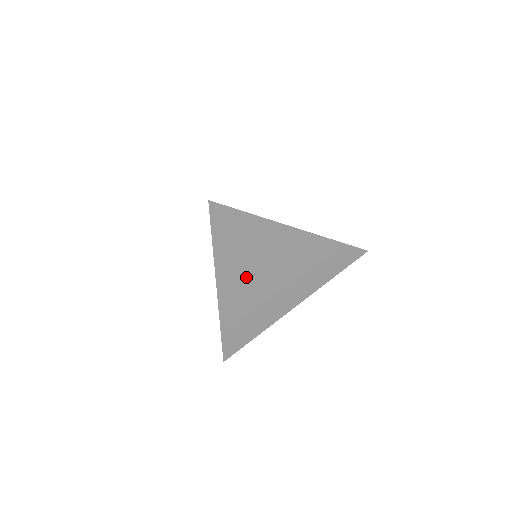
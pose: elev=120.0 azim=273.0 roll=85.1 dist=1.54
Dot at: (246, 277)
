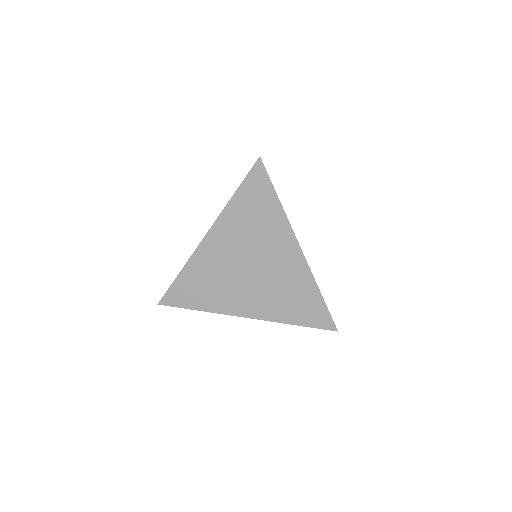
Dot at: (234, 247)
